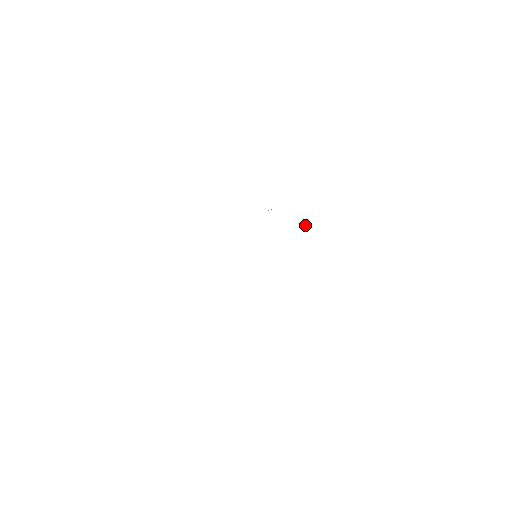
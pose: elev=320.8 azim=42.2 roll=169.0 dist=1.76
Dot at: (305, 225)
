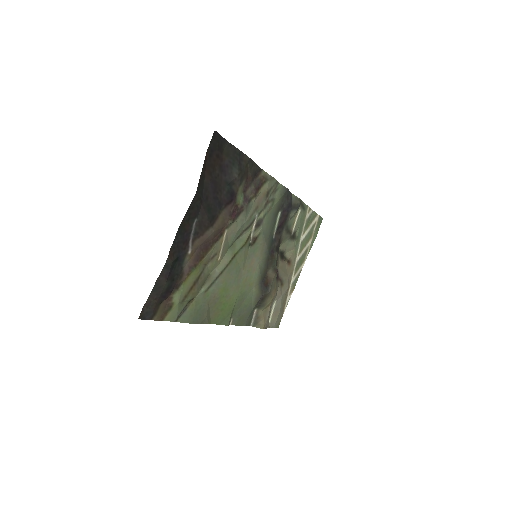
Dot at: (287, 258)
